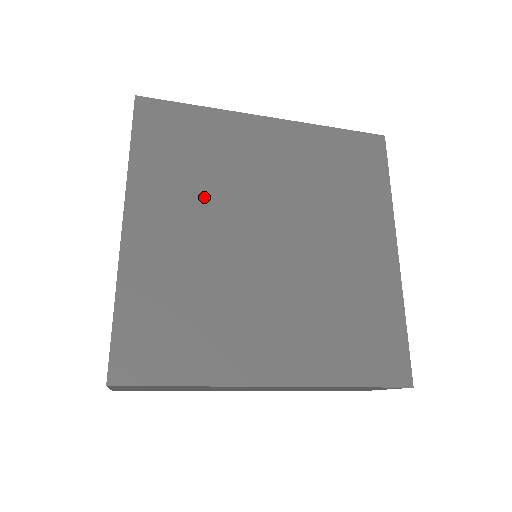
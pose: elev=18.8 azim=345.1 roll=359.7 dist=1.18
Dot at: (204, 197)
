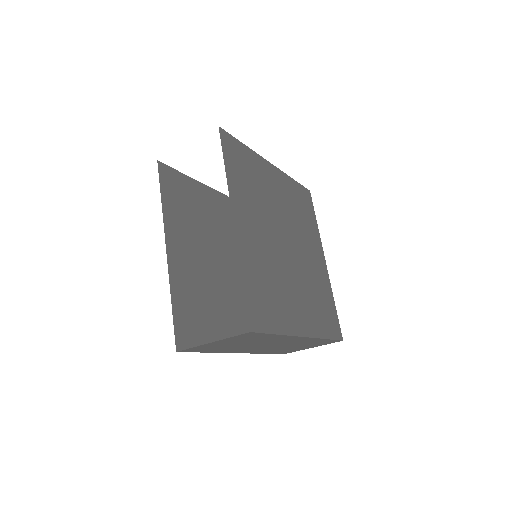
Dot at: (260, 211)
